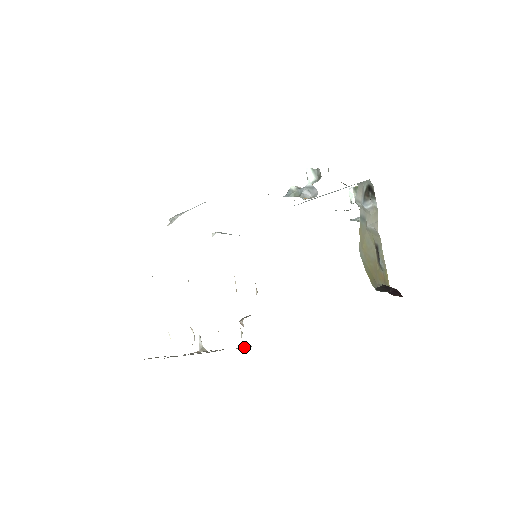
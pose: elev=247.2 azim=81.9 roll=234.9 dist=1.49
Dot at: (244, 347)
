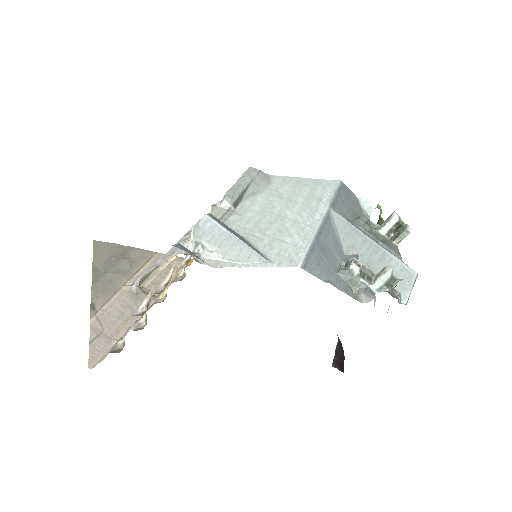
Dot at: occluded
